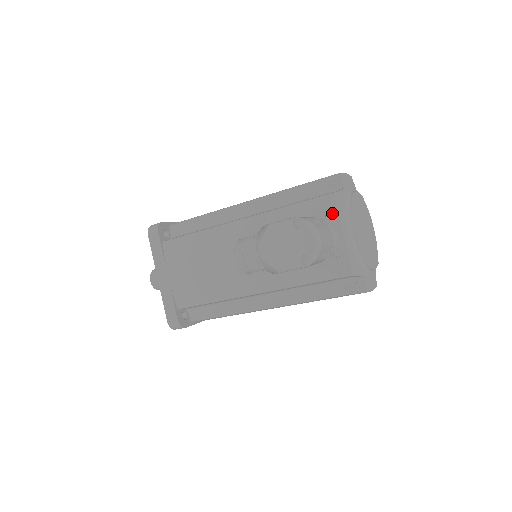
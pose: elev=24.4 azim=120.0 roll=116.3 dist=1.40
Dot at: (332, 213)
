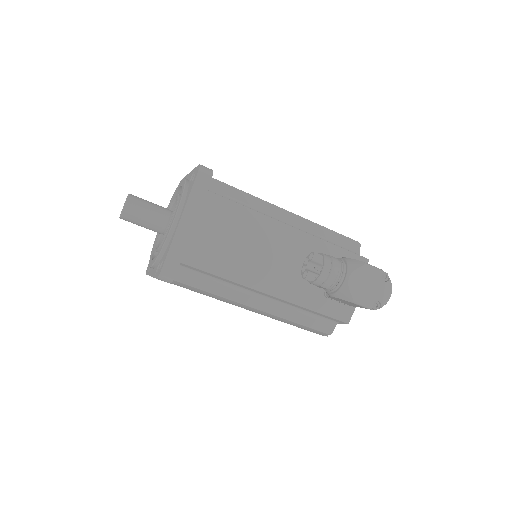
Dot at: occluded
